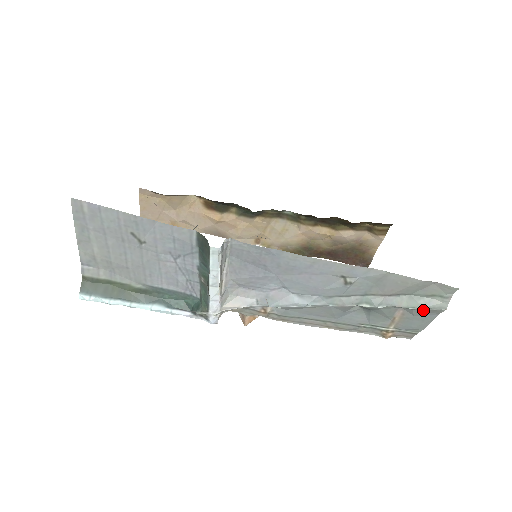
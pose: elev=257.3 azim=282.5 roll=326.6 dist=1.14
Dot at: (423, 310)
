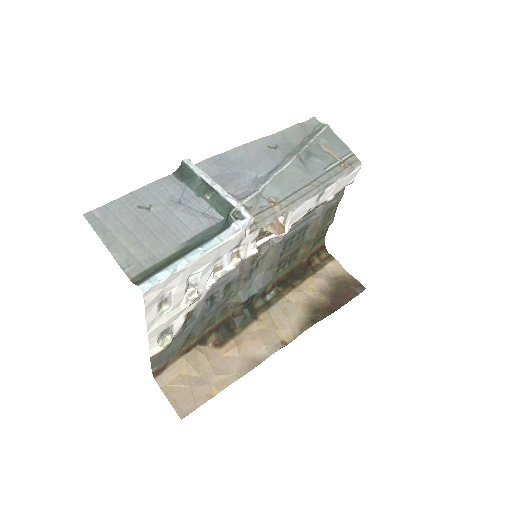
Dot at: (324, 134)
